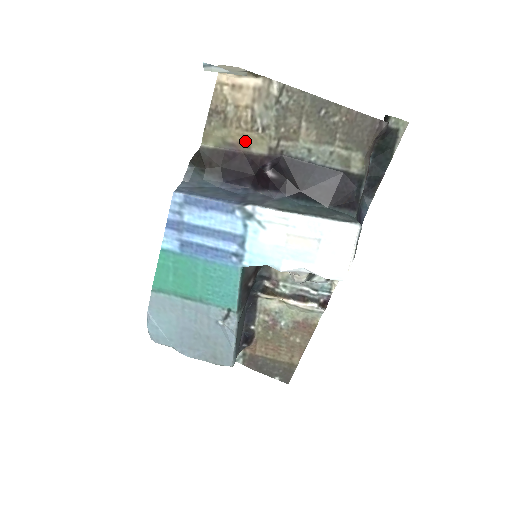
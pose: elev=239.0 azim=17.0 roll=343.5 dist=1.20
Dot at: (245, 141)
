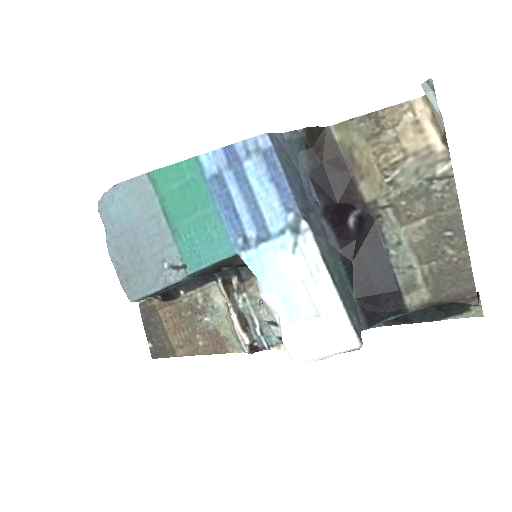
Dot at: (366, 170)
